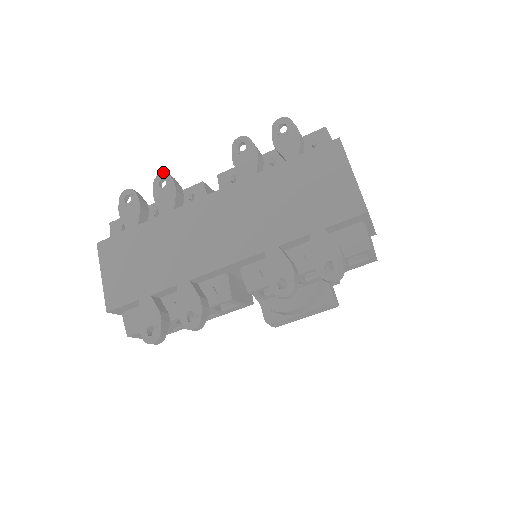
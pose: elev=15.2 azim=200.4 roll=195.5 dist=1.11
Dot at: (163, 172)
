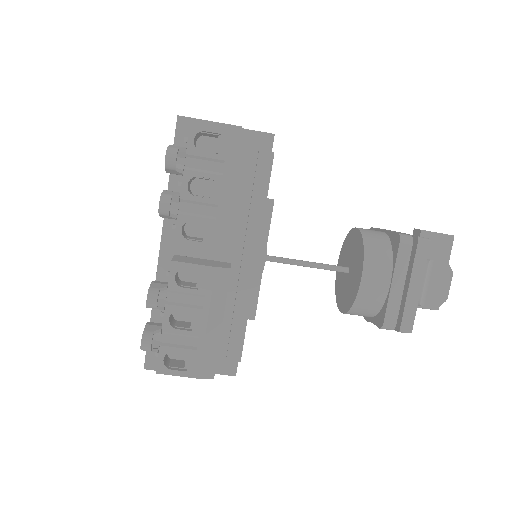
Dot at: occluded
